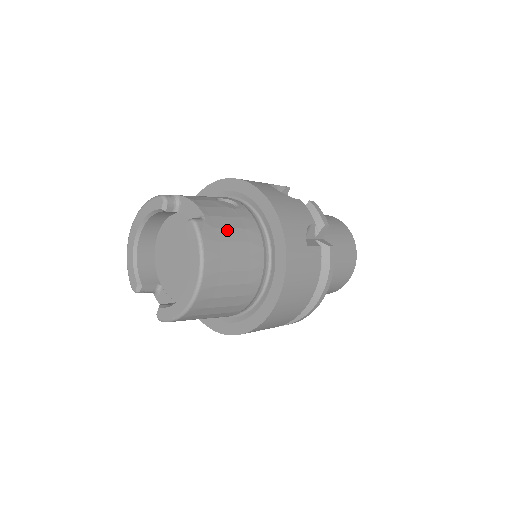
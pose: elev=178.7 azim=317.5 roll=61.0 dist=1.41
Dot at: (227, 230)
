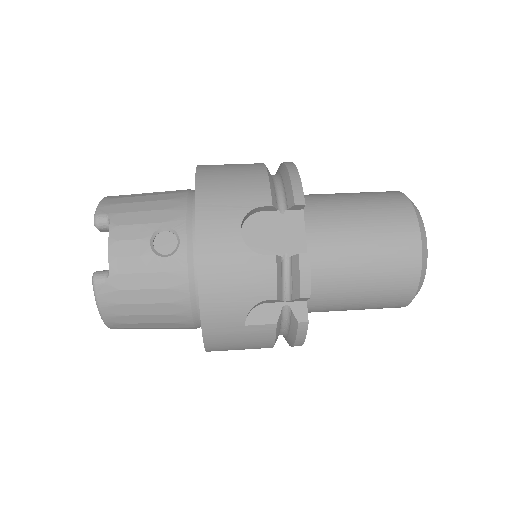
Dot at: (136, 291)
